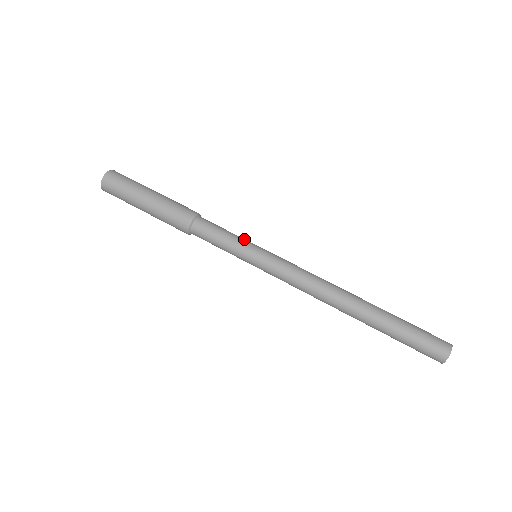
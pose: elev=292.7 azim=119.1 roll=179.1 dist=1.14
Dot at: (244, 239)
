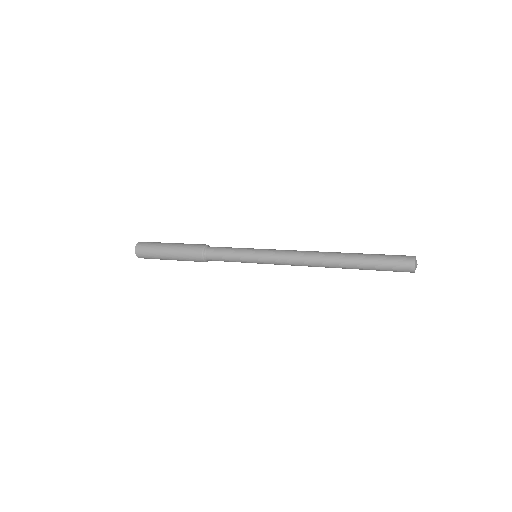
Dot at: occluded
